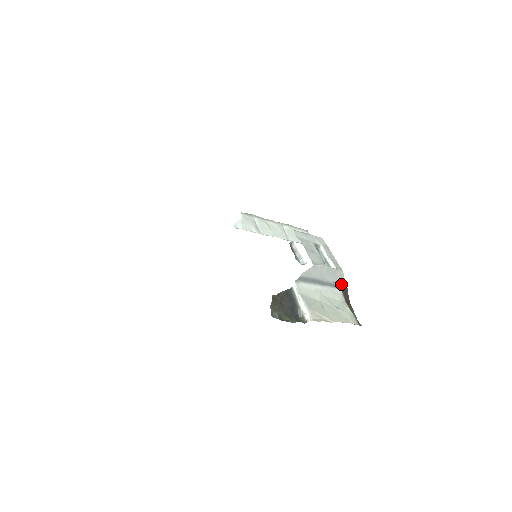
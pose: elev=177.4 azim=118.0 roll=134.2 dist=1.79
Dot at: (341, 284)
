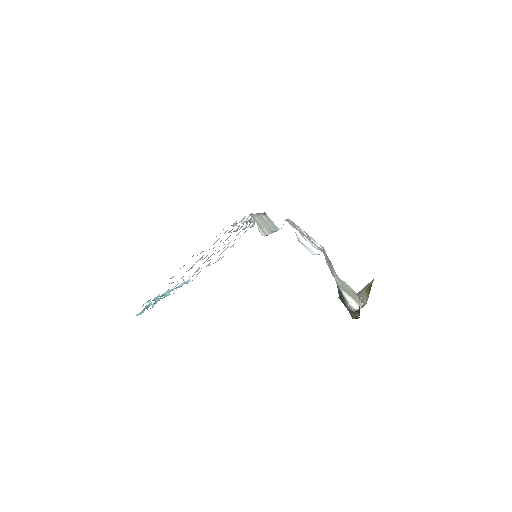
Dot at: (330, 261)
